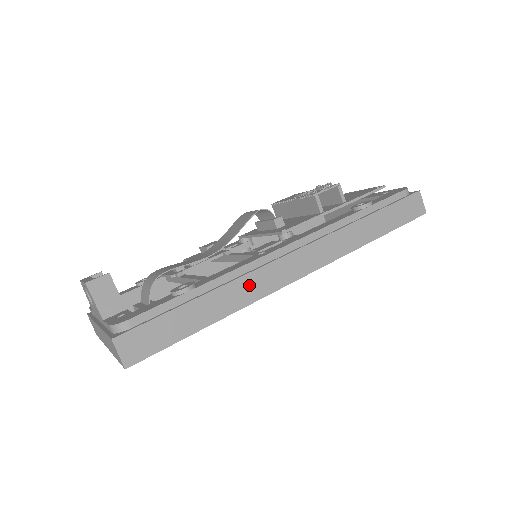
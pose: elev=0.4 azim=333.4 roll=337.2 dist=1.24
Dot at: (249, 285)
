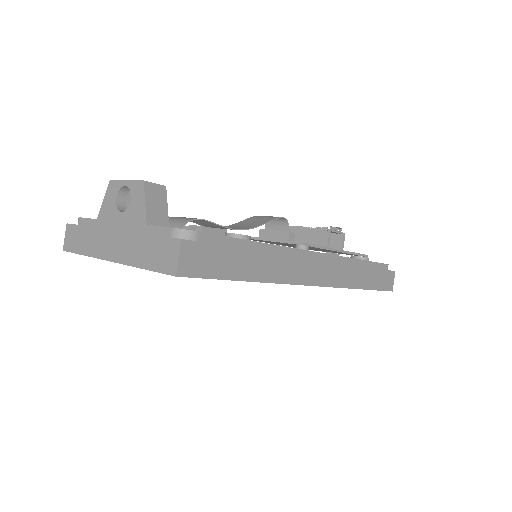
Dot at: (286, 266)
